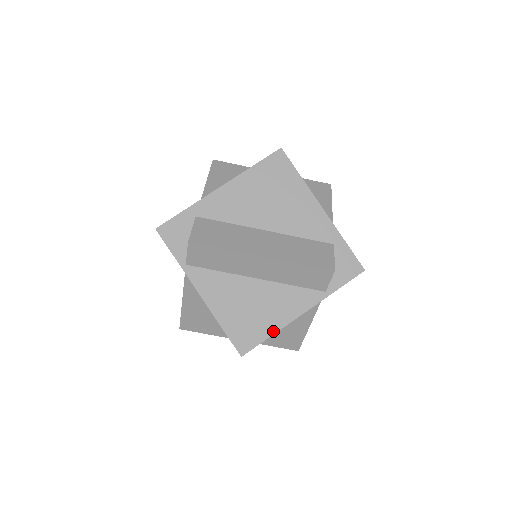
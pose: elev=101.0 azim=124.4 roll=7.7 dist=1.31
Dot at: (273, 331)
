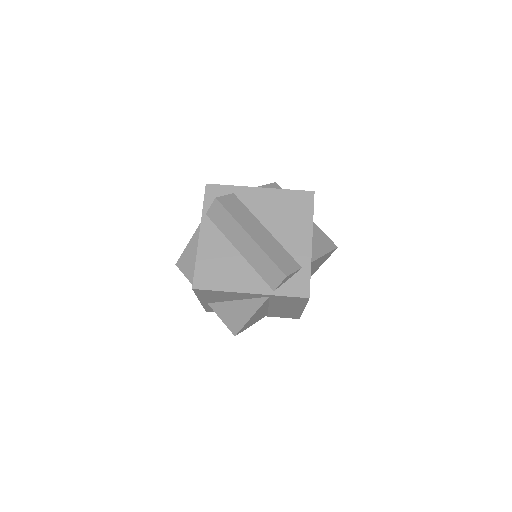
Dot at: (223, 289)
